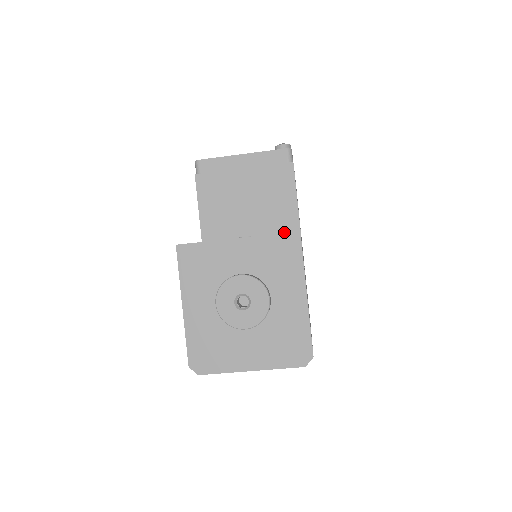
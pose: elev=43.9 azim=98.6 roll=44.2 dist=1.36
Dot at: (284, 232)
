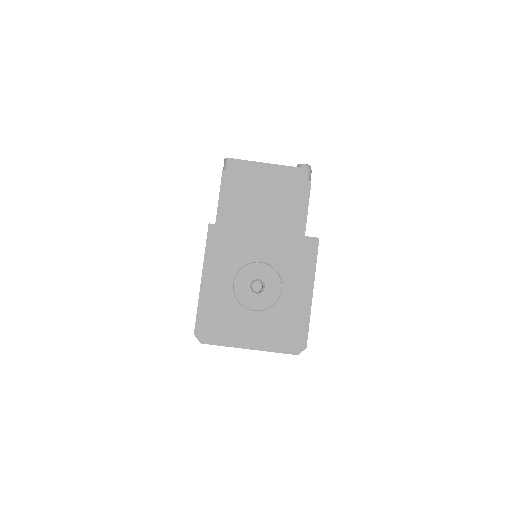
Dot at: occluded
